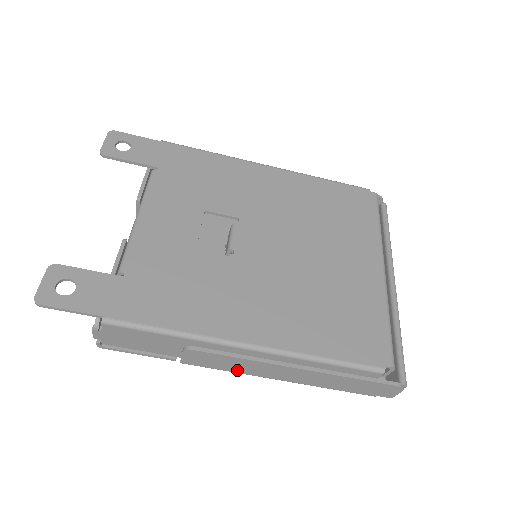
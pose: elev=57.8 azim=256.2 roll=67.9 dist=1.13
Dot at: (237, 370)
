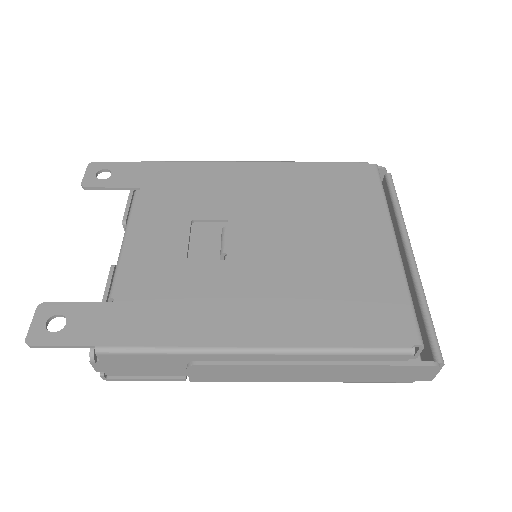
Dot at: (251, 379)
